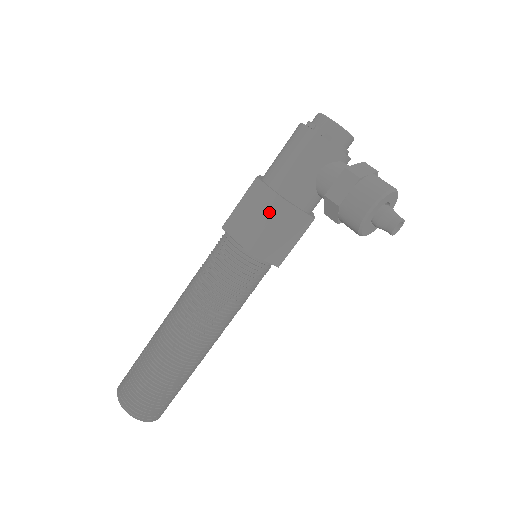
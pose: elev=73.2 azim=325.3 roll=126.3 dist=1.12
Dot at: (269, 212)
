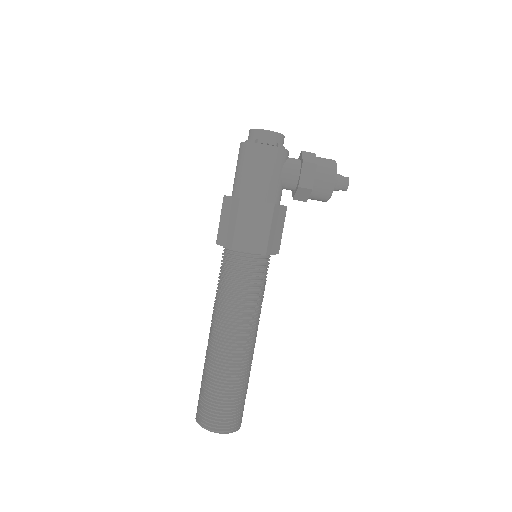
Dot at: (266, 218)
